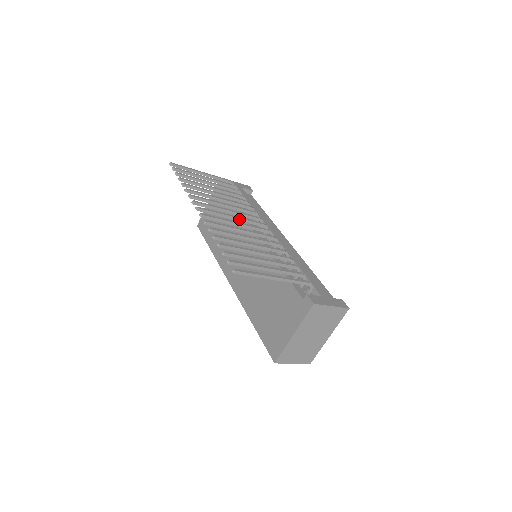
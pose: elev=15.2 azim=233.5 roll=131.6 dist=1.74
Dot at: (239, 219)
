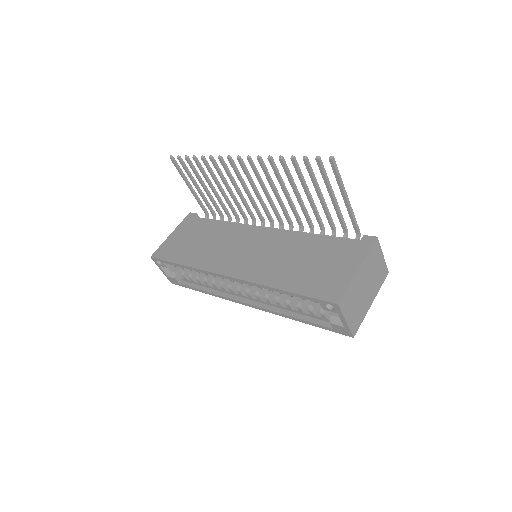
Dot at: (260, 197)
